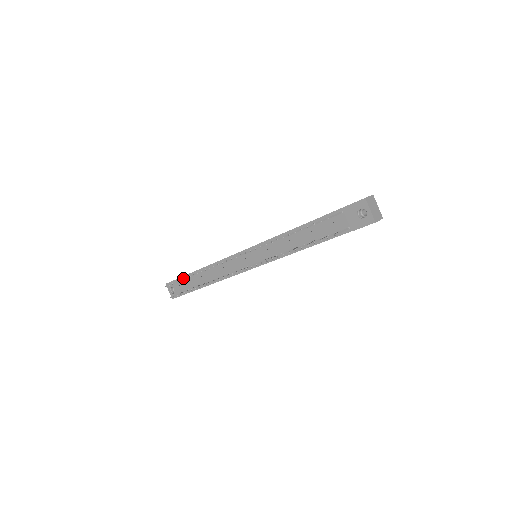
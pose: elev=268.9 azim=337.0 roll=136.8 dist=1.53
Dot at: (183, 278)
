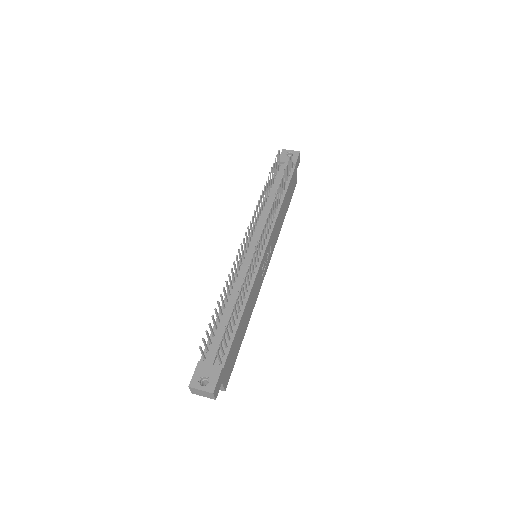
Dot at: (206, 350)
